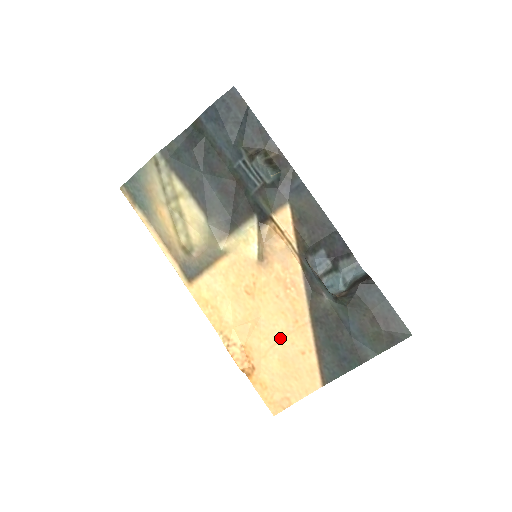
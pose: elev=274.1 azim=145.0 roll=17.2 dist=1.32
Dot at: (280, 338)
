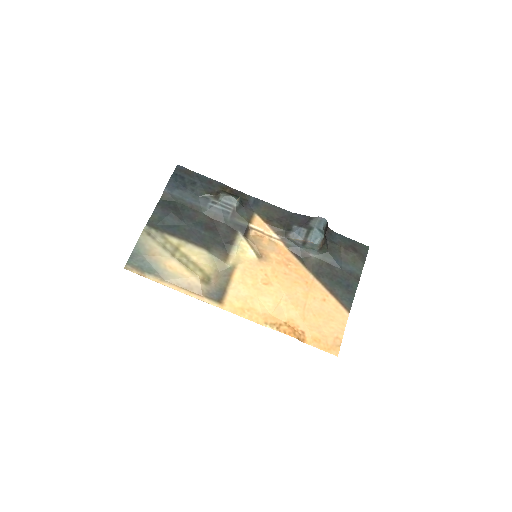
Dot at: (305, 300)
